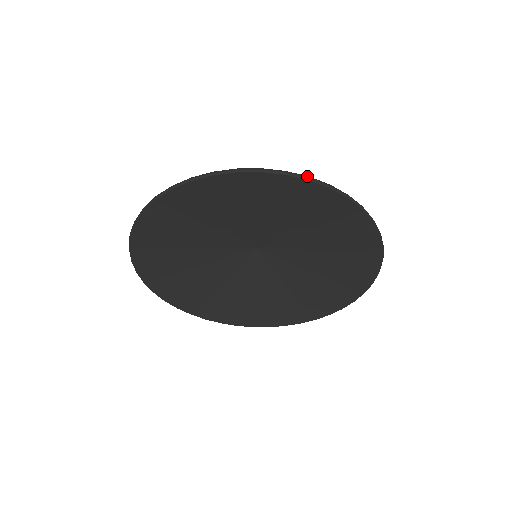
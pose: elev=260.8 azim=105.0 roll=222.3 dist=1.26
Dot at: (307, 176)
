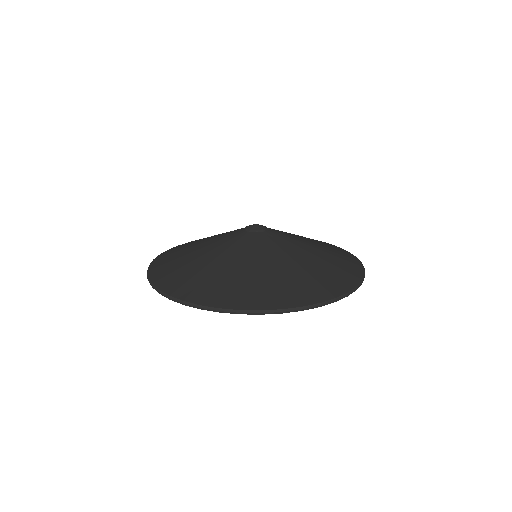
Dot at: (280, 310)
